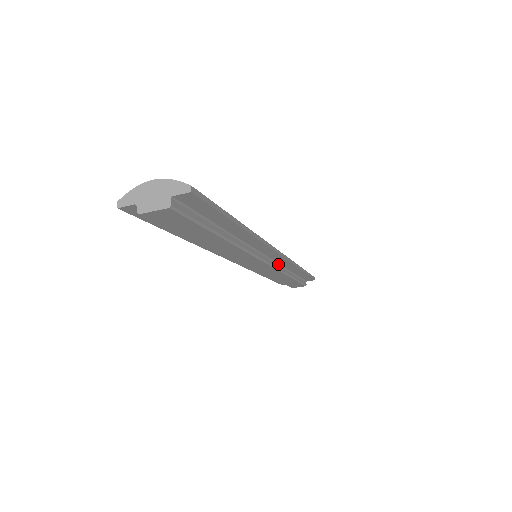
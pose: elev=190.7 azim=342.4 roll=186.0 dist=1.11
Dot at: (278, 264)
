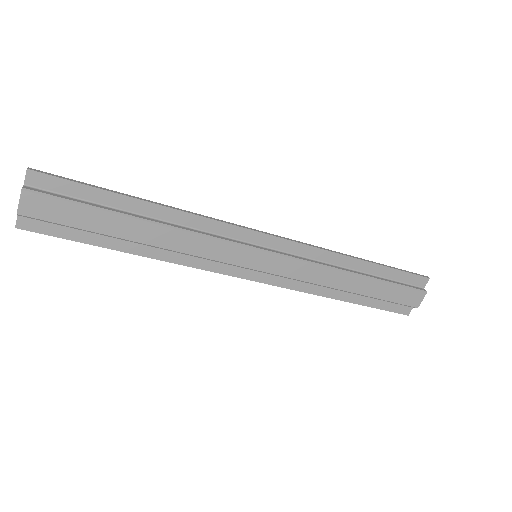
Dot at: (302, 257)
